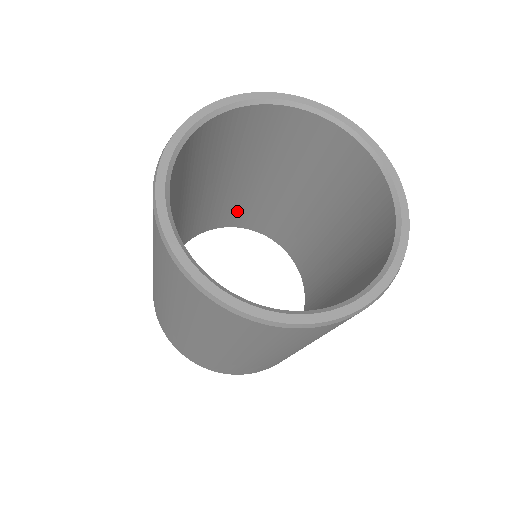
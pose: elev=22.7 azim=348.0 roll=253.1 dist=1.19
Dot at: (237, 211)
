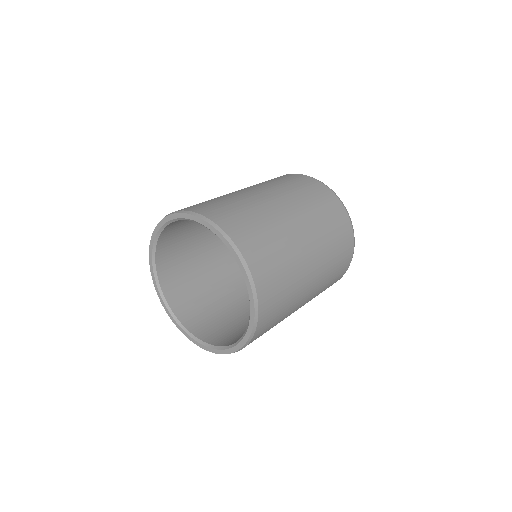
Dot at: occluded
